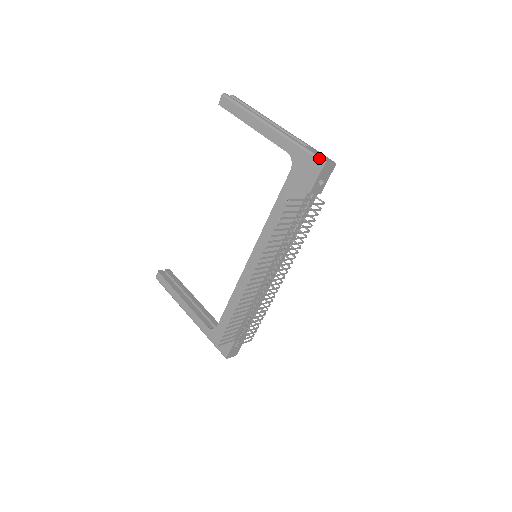
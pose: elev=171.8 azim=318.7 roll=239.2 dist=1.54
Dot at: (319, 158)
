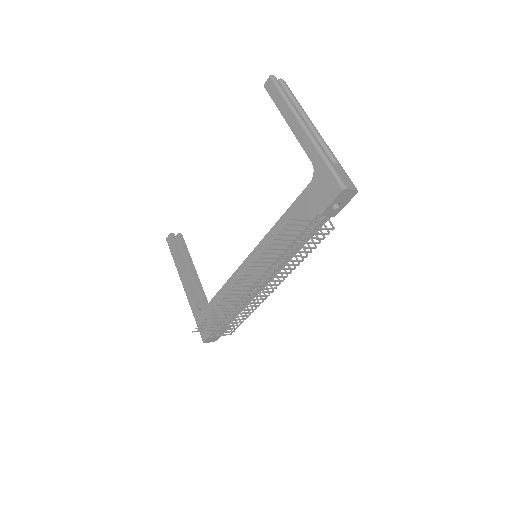
Dot at: (340, 181)
